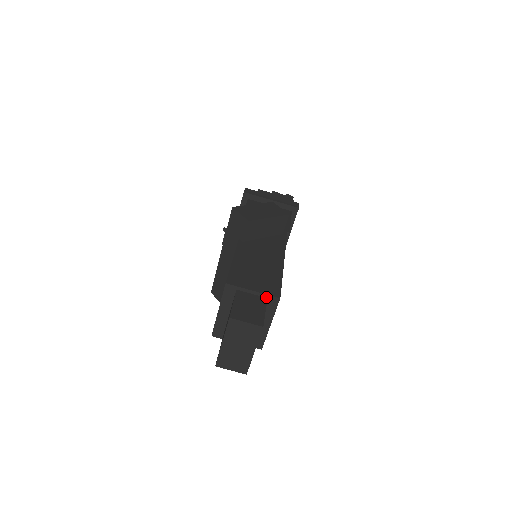
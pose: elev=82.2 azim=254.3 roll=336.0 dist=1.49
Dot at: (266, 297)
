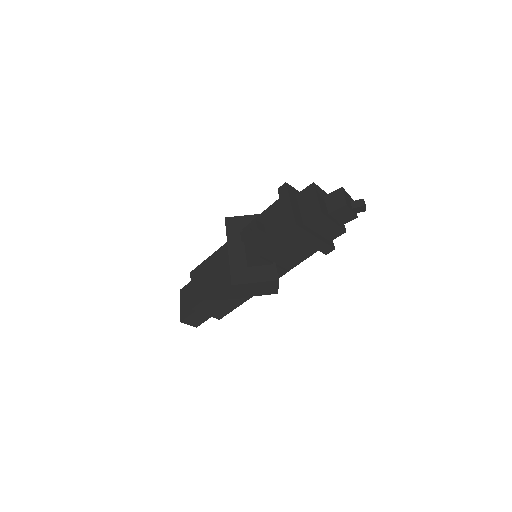
Dot at: (213, 316)
